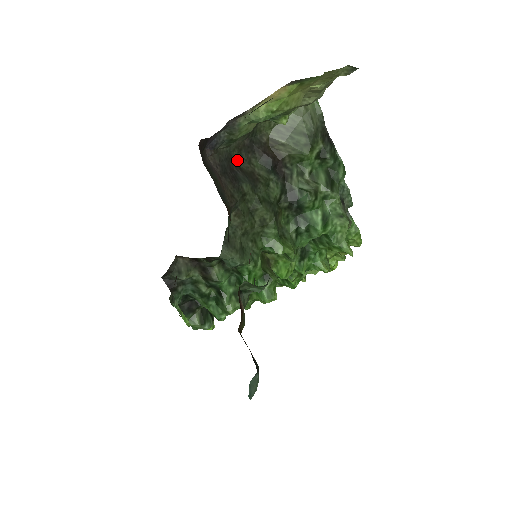
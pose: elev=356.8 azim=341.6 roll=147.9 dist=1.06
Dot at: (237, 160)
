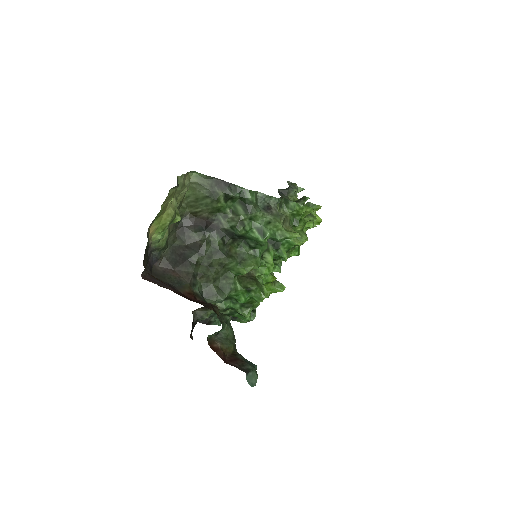
Dot at: (181, 244)
